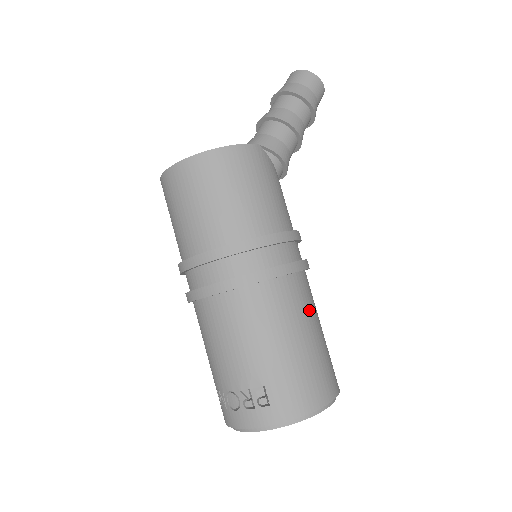
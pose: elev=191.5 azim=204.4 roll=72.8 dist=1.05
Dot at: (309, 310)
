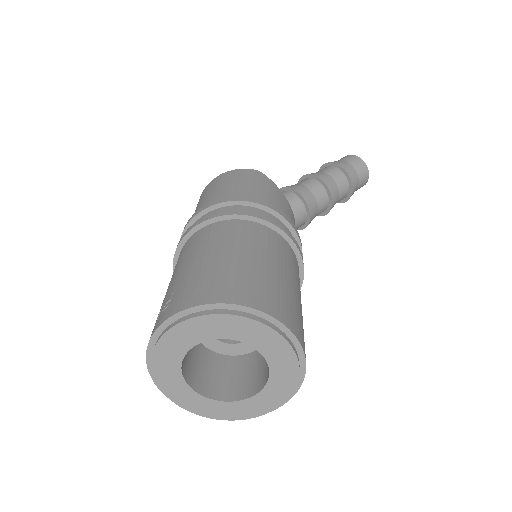
Dot at: (258, 245)
